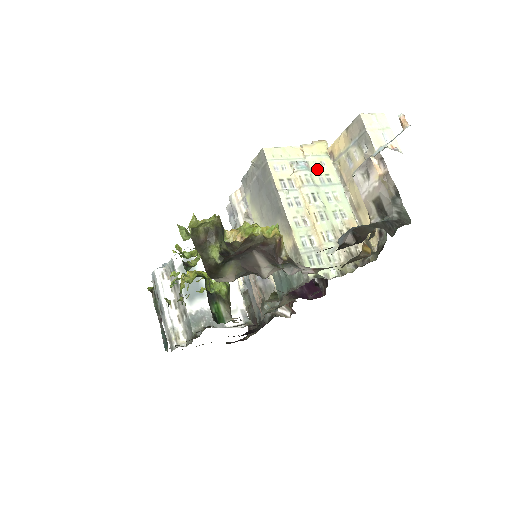
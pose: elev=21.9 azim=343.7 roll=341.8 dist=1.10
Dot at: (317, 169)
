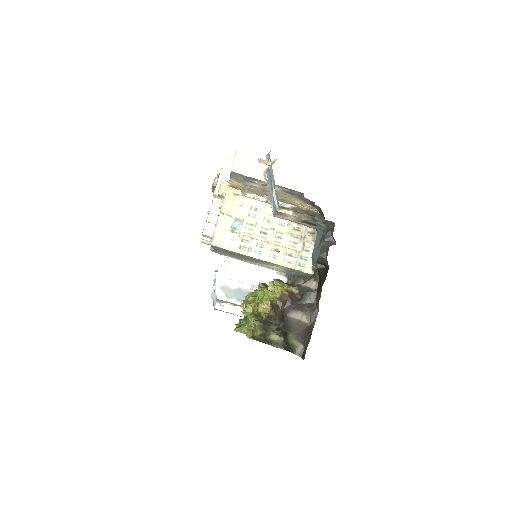
Dot at: (244, 213)
